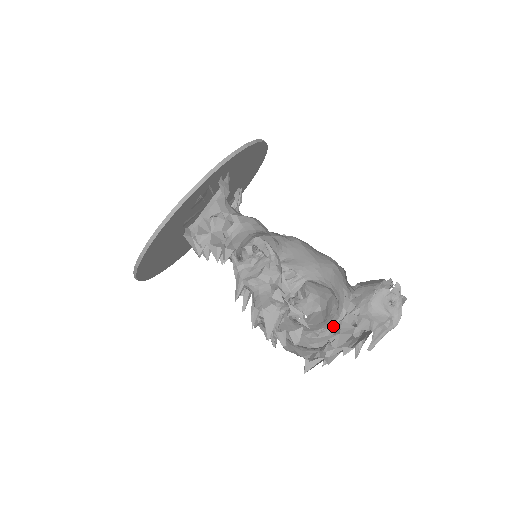
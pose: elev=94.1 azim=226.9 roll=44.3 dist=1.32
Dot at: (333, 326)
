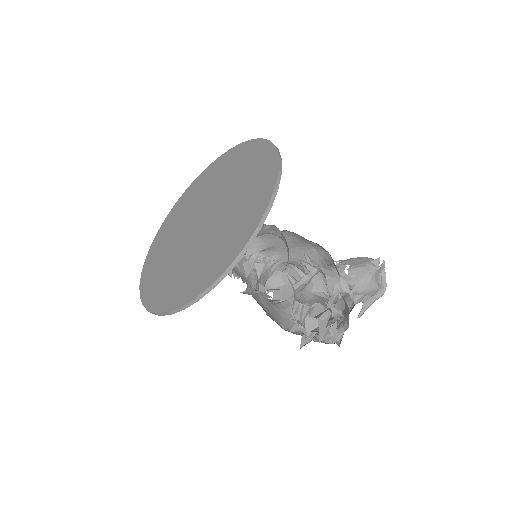
Dot at: occluded
